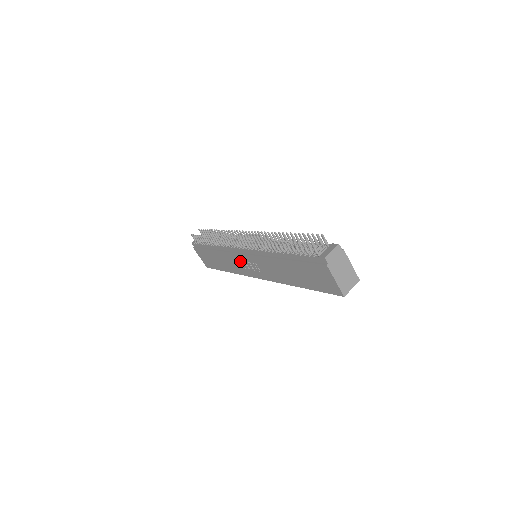
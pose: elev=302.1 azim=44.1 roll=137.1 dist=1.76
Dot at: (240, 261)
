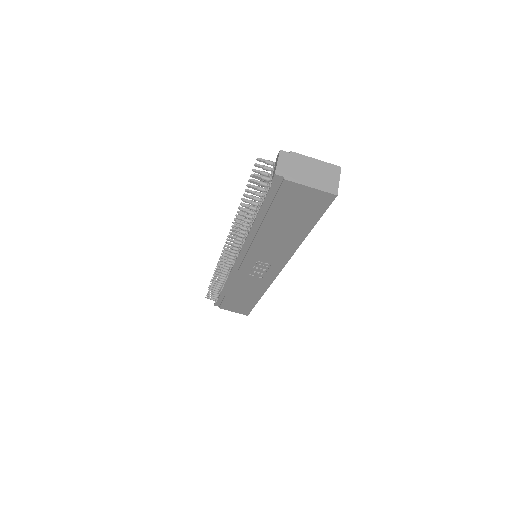
Dot at: (249, 275)
